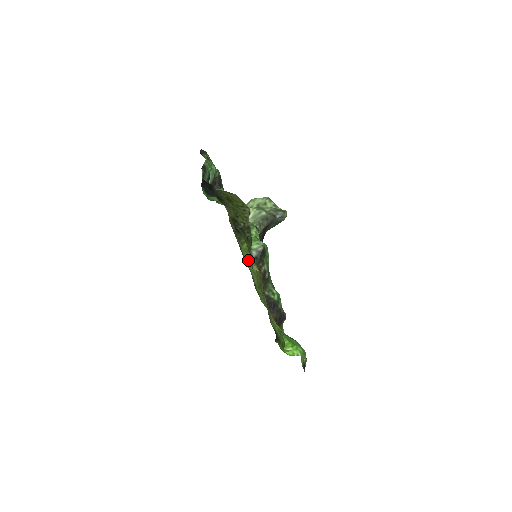
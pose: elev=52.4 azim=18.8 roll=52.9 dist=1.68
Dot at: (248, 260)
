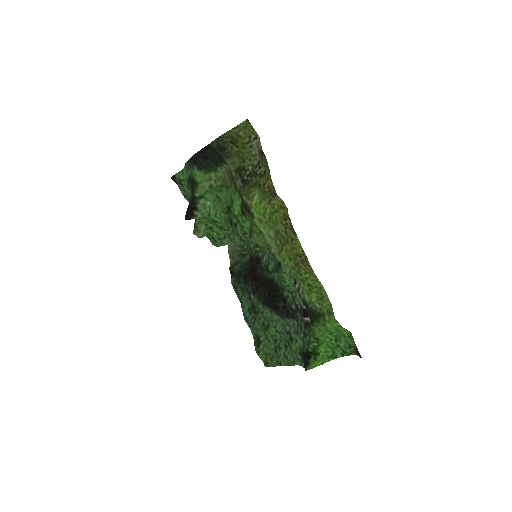
Dot at: (261, 220)
